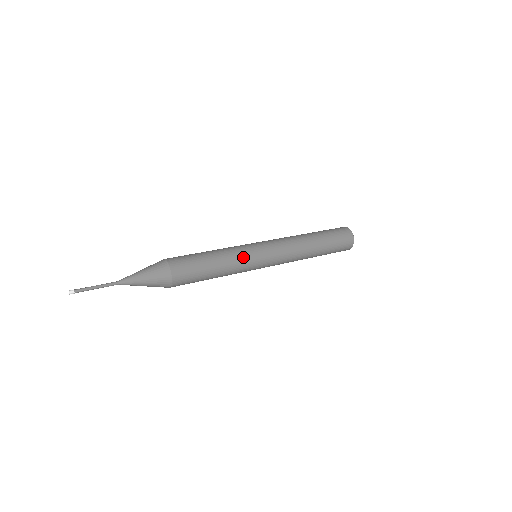
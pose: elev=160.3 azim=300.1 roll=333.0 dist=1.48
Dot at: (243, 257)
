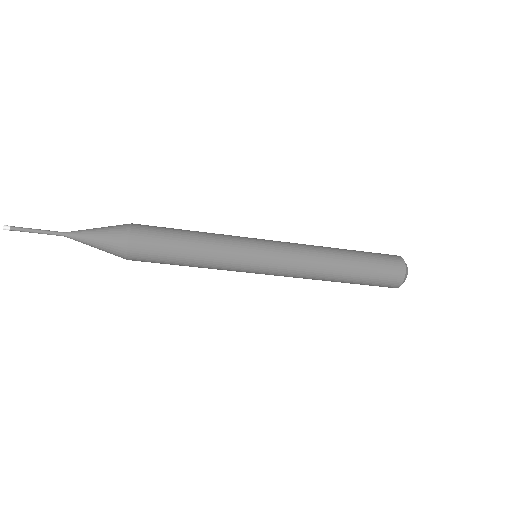
Dot at: (232, 238)
